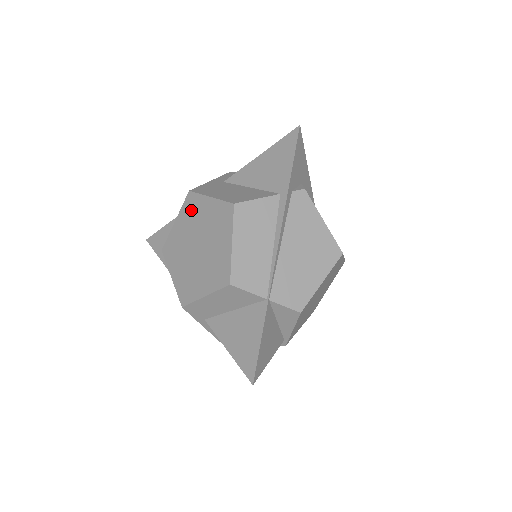
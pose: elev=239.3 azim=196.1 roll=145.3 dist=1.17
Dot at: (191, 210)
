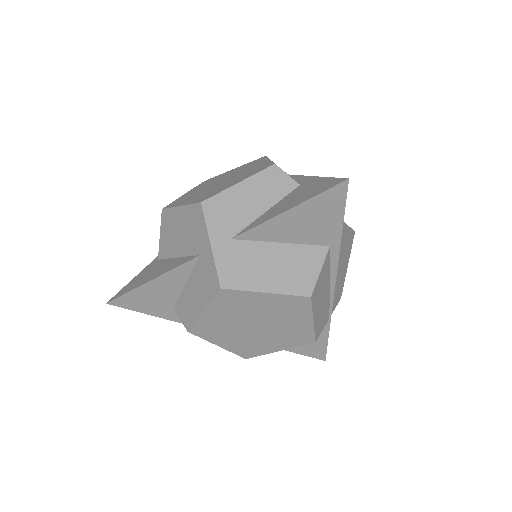
Dot at: (233, 303)
